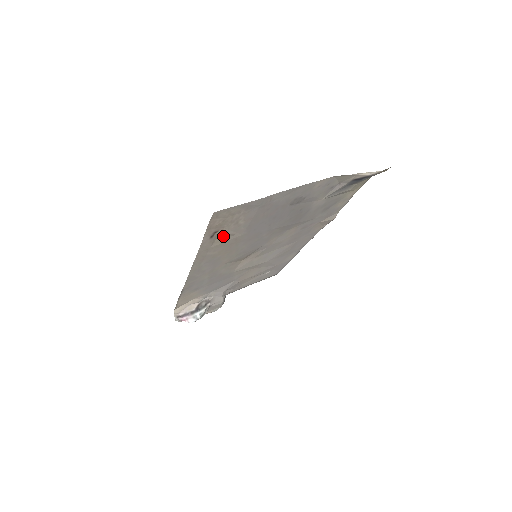
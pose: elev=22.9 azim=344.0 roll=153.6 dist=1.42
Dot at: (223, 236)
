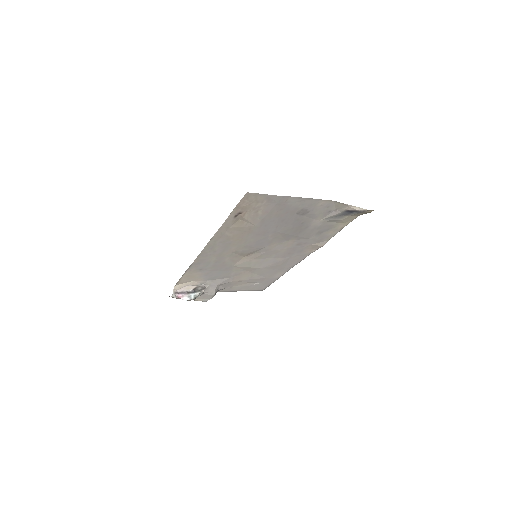
Dot at: (243, 220)
